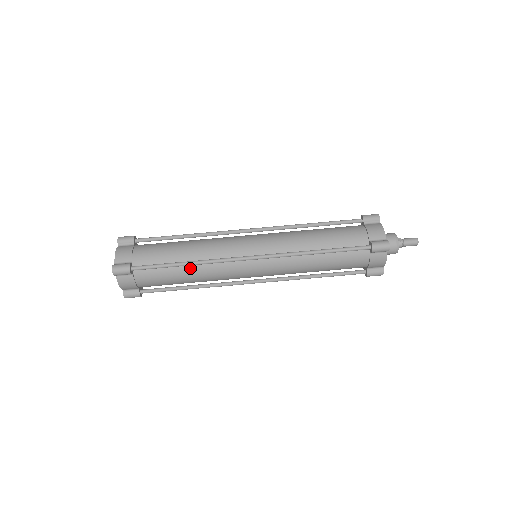
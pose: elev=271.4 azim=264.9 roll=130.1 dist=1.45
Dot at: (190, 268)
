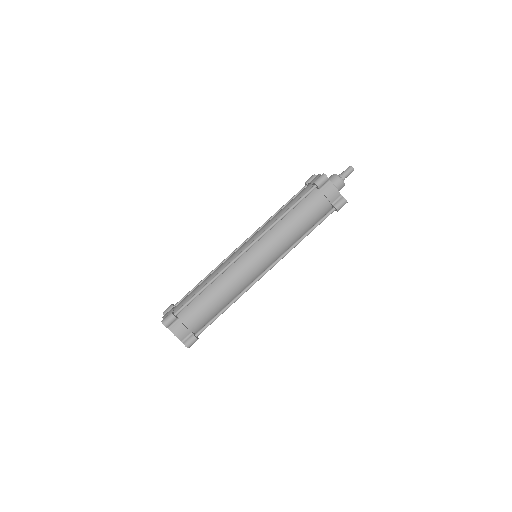
Dot at: occluded
